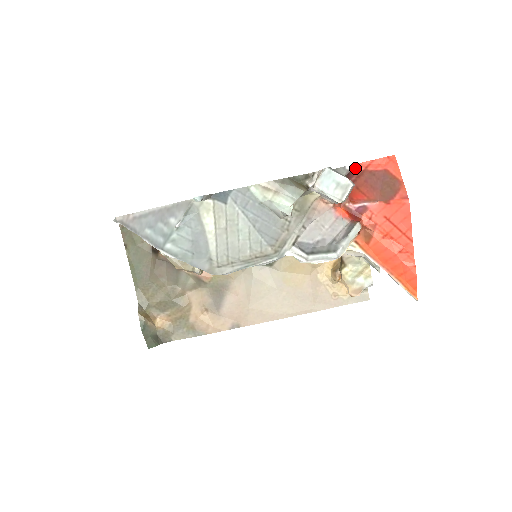
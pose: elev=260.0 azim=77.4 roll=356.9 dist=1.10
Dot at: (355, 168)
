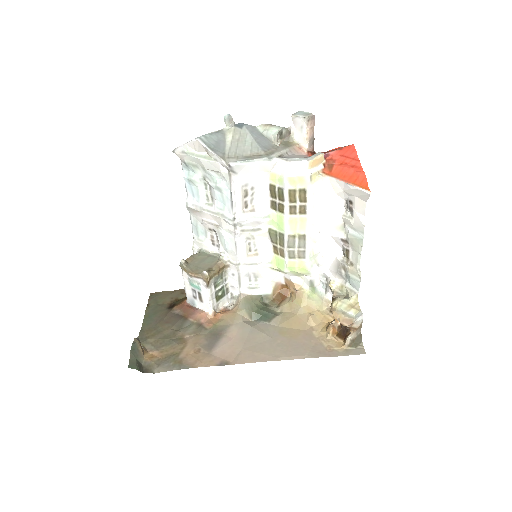
Dot at: occluded
